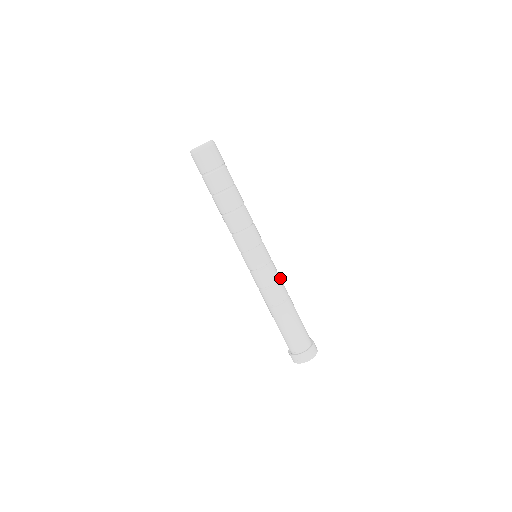
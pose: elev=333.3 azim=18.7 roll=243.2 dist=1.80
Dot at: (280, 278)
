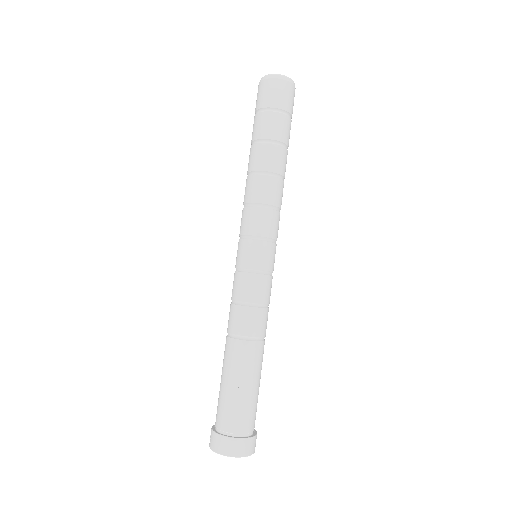
Dot at: (262, 306)
